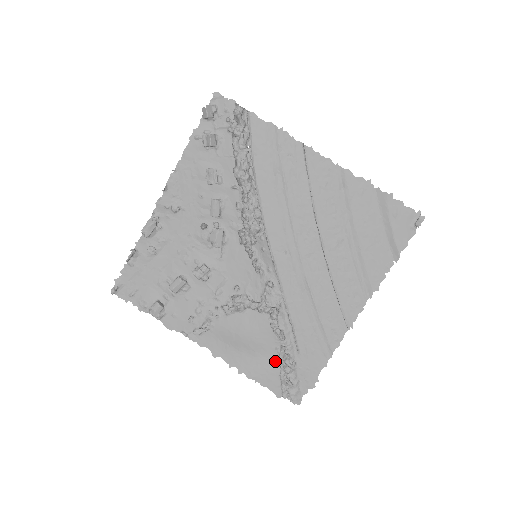
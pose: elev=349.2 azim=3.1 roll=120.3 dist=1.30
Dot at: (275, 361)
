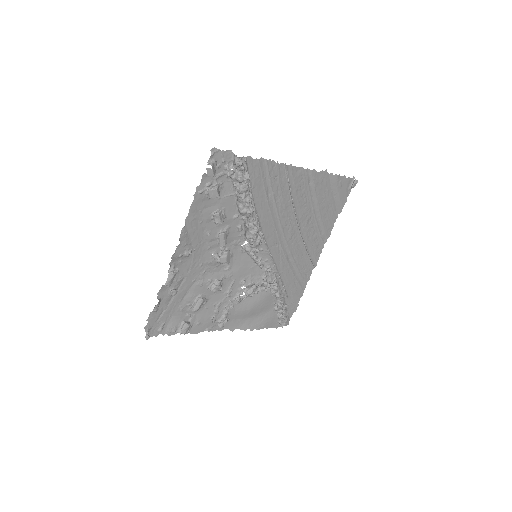
Dot at: (274, 311)
